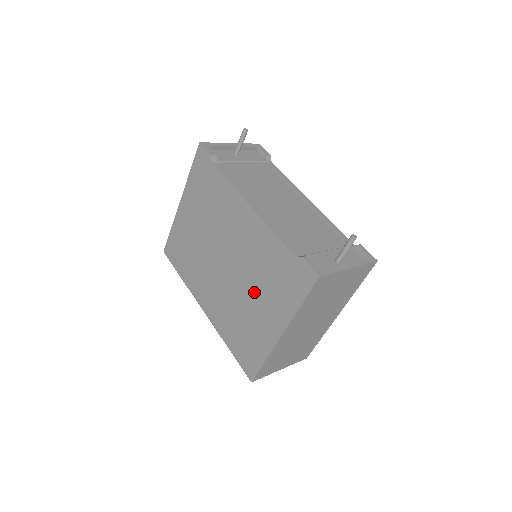
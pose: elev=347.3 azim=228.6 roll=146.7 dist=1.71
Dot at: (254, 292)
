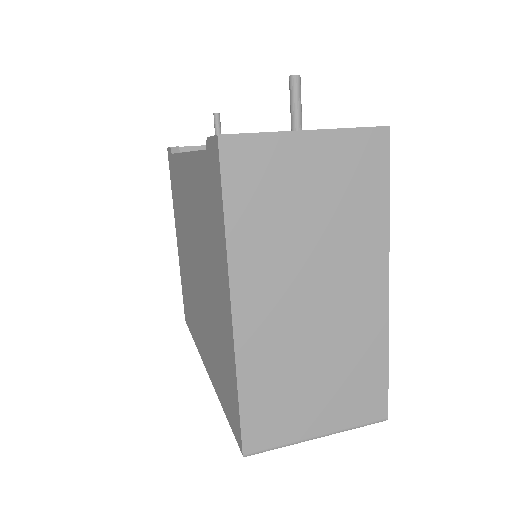
Dot at: (208, 271)
